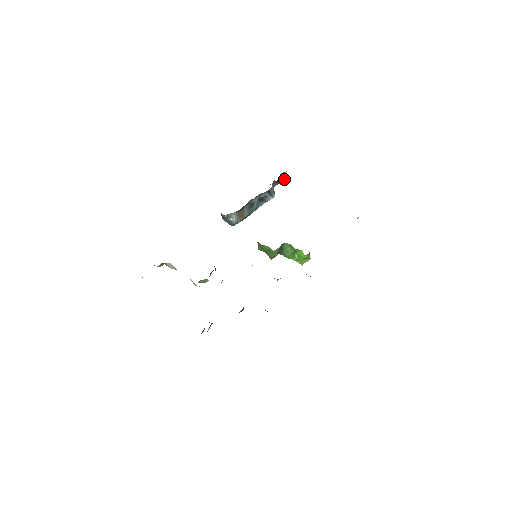
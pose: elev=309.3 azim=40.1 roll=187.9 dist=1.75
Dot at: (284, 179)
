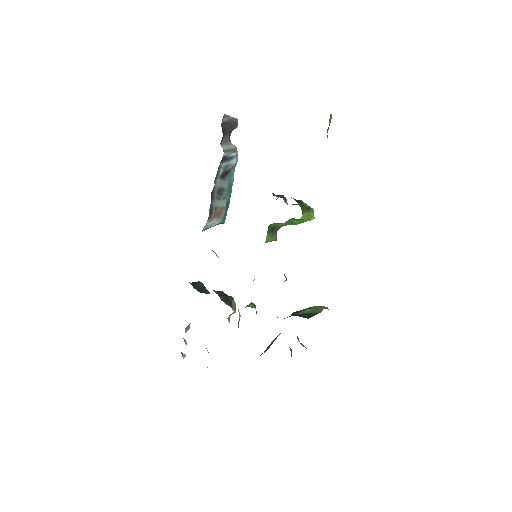
Dot at: (233, 120)
